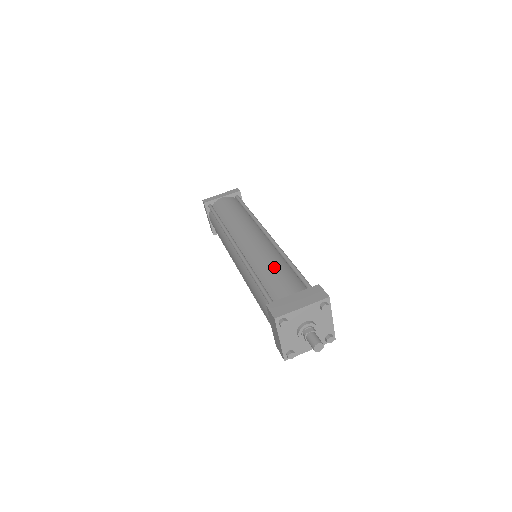
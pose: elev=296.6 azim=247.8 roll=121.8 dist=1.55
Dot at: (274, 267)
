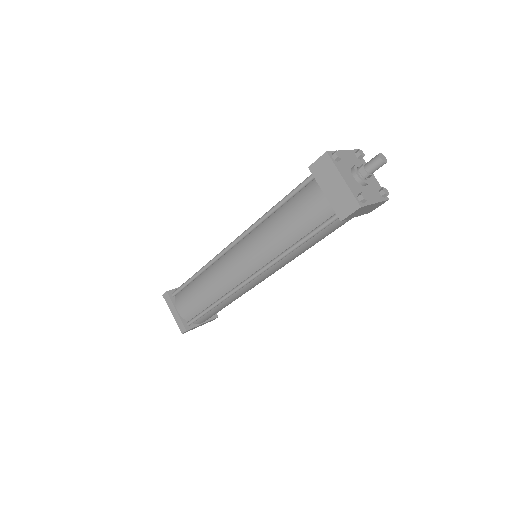
Dot at: occluded
